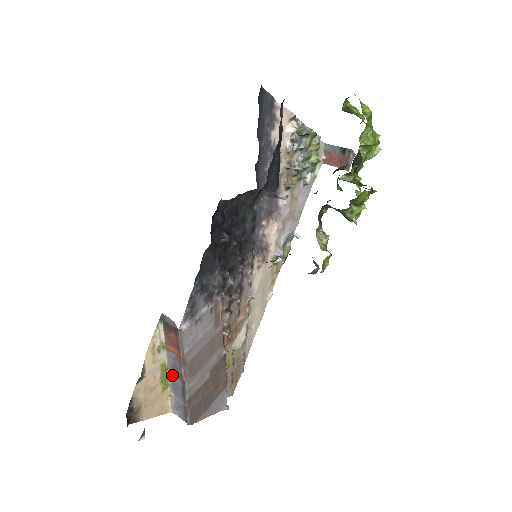
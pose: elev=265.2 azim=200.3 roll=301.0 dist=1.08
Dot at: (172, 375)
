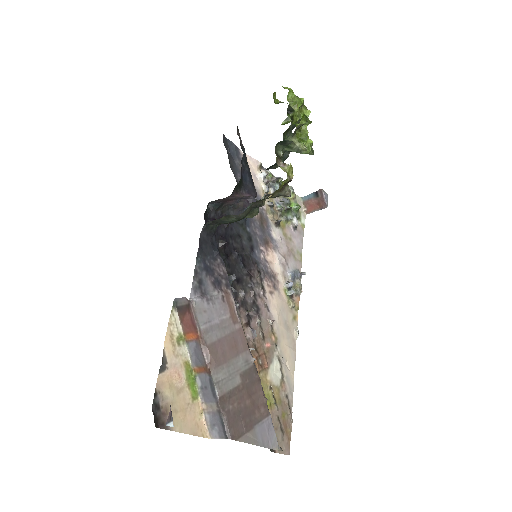
Dot at: (198, 376)
